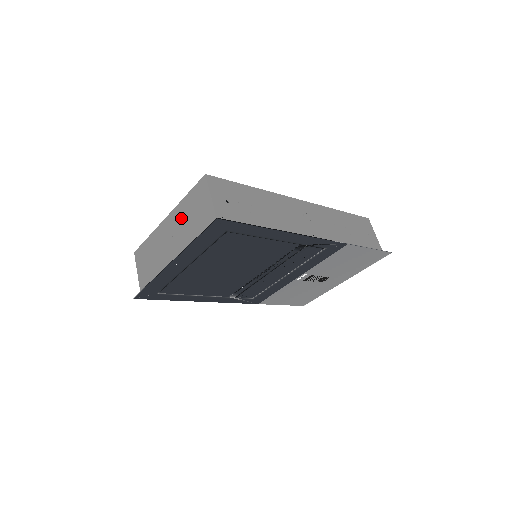
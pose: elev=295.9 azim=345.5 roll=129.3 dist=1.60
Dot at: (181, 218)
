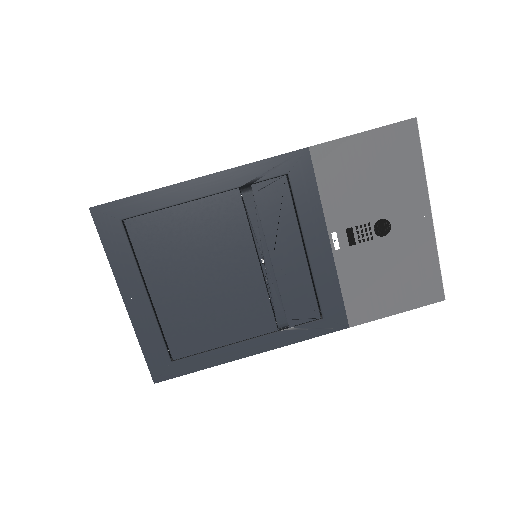
Dot at: occluded
